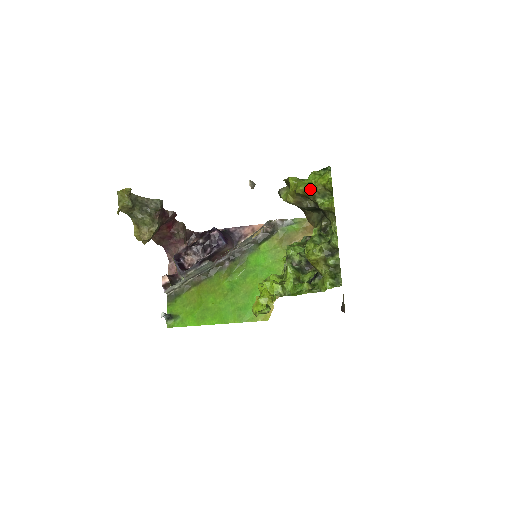
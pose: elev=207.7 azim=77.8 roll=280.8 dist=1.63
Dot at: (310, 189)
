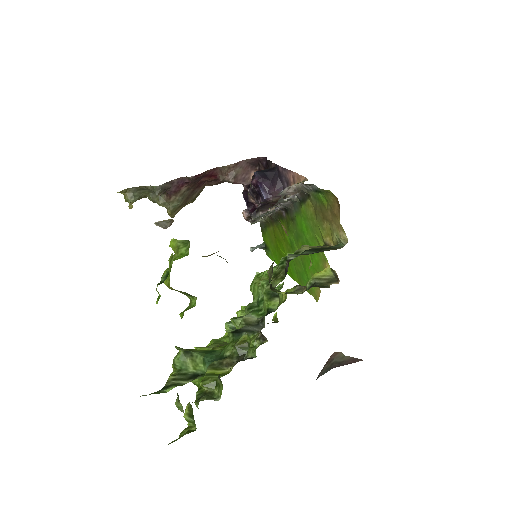
Dot at: (168, 286)
